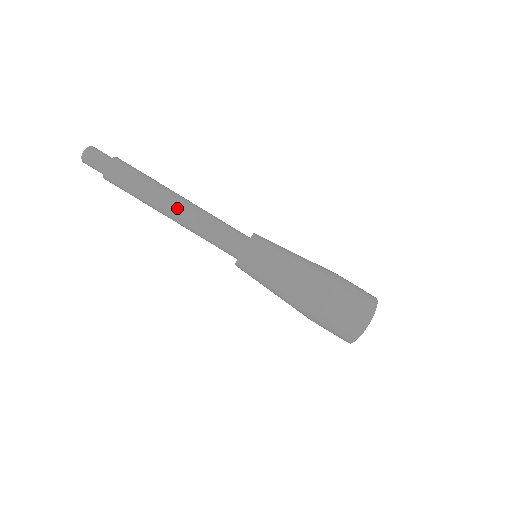
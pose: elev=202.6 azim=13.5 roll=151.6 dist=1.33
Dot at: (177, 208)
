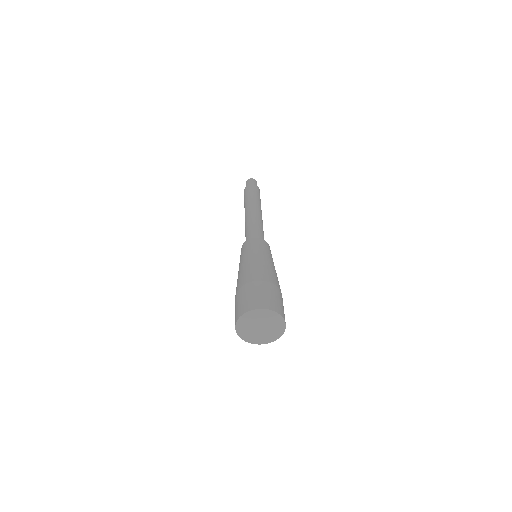
Dot at: (259, 213)
